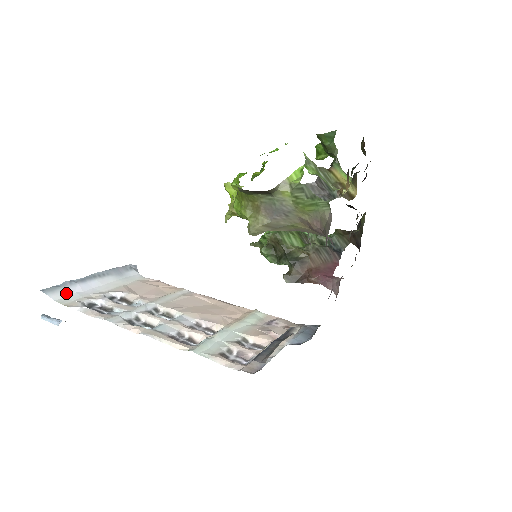
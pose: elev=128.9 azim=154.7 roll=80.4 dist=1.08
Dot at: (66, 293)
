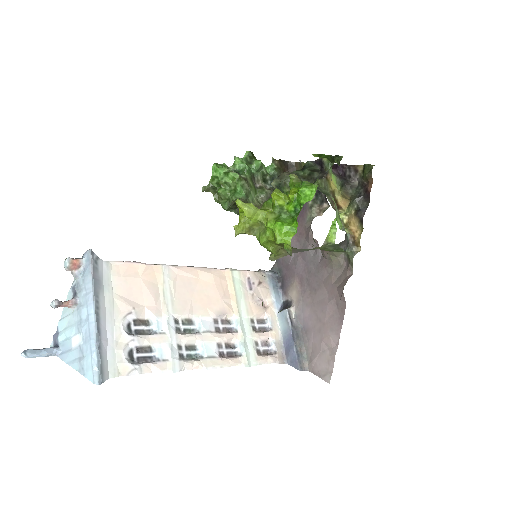
Dot at: (106, 361)
